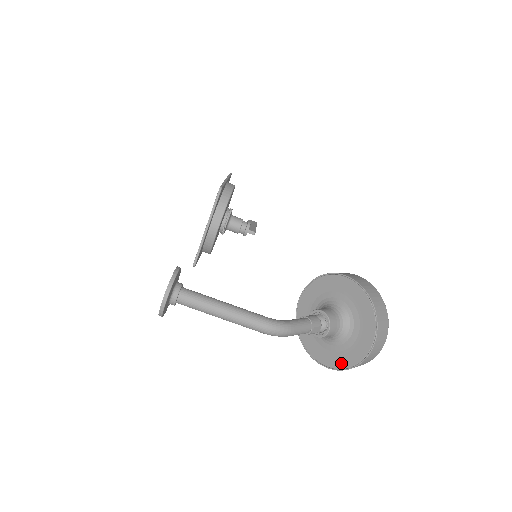
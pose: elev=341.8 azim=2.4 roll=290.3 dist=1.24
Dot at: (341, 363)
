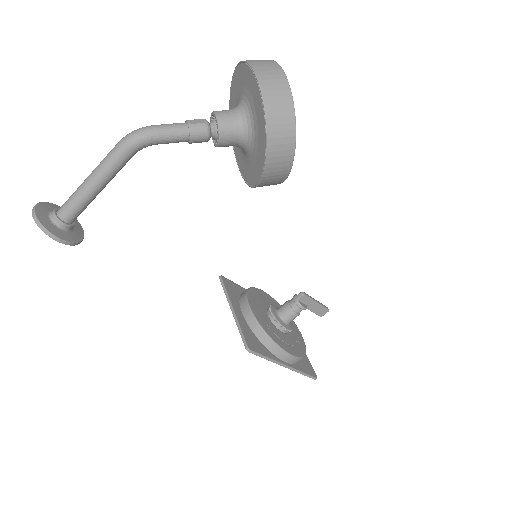
Dot at: (260, 111)
